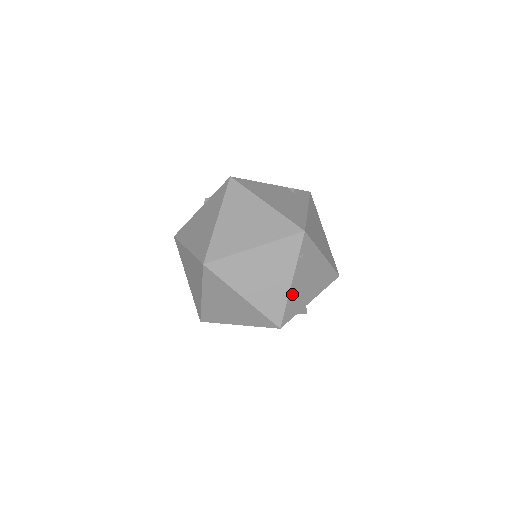
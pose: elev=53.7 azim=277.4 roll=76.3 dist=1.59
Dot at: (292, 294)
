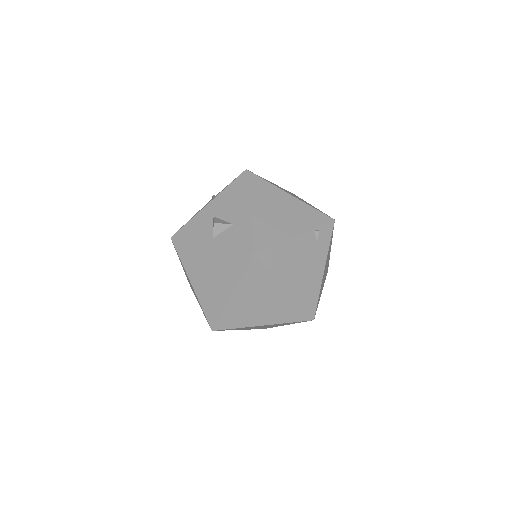
Dot at: occluded
